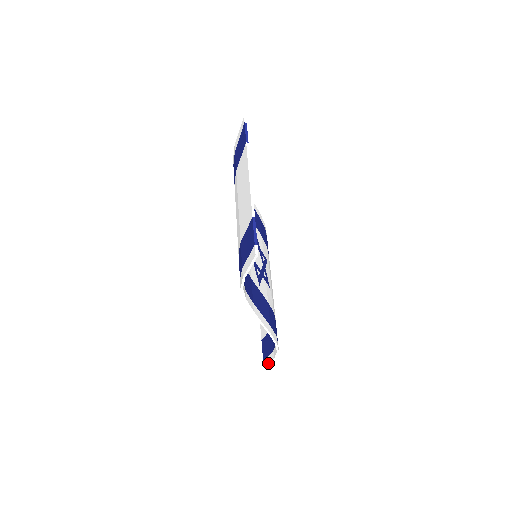
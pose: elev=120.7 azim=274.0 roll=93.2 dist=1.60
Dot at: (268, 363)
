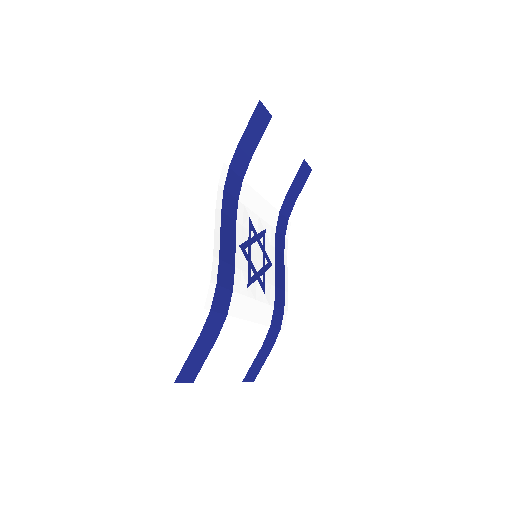
Dot at: (178, 357)
